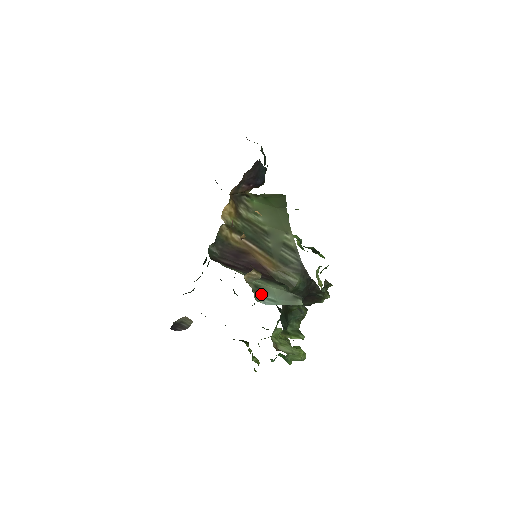
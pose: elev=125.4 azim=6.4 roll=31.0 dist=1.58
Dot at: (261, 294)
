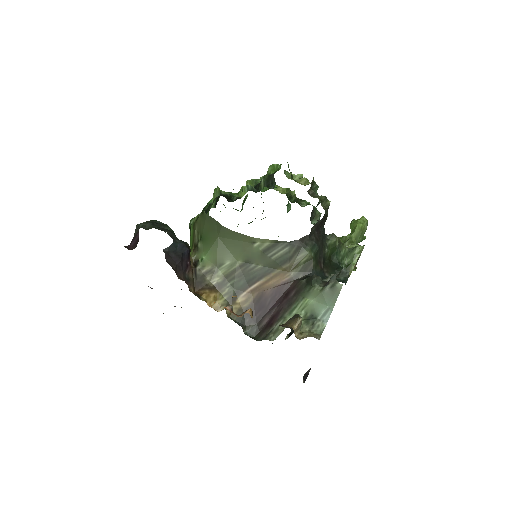
Dot at: (316, 321)
